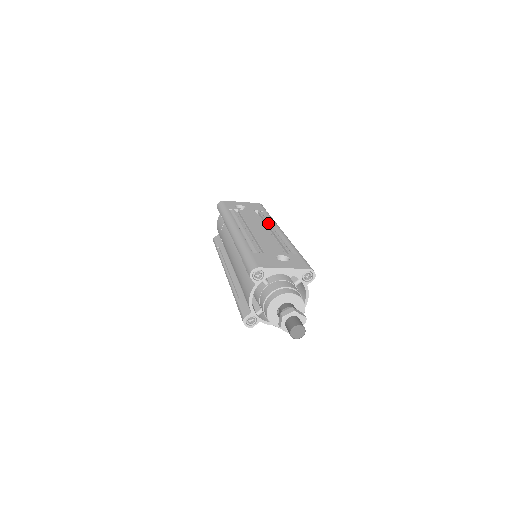
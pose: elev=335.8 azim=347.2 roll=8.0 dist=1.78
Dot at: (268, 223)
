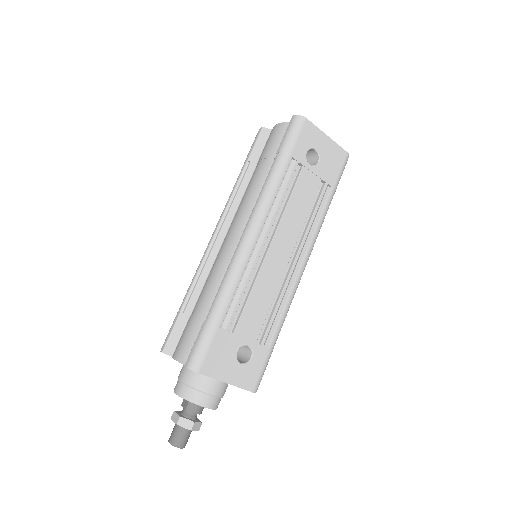
Dot at: (306, 236)
